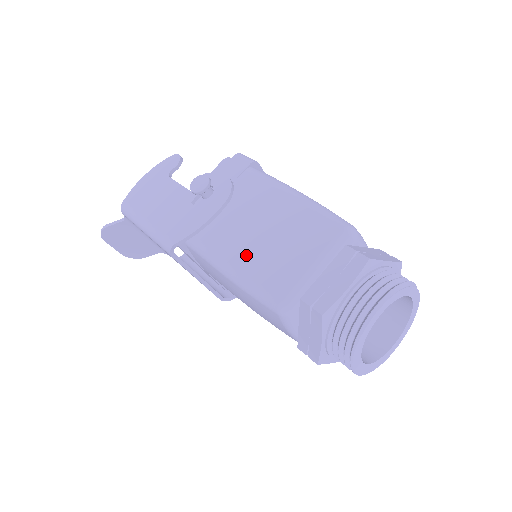
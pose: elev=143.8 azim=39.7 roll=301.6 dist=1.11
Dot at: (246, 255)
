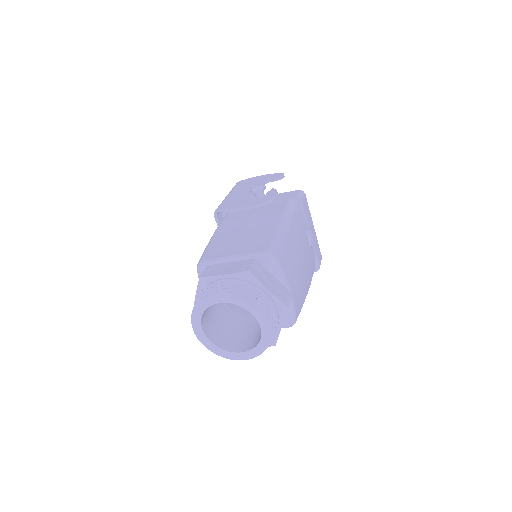
Dot at: (226, 233)
